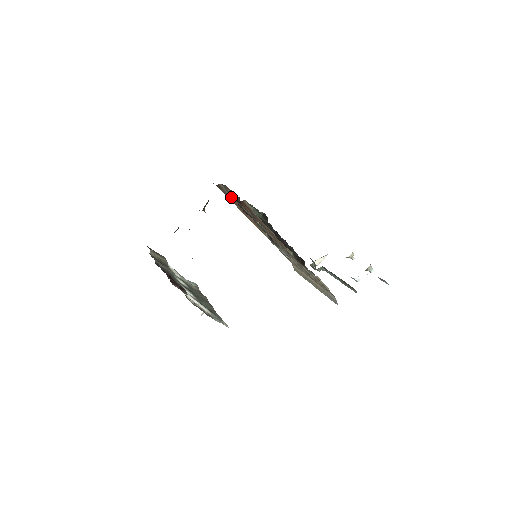
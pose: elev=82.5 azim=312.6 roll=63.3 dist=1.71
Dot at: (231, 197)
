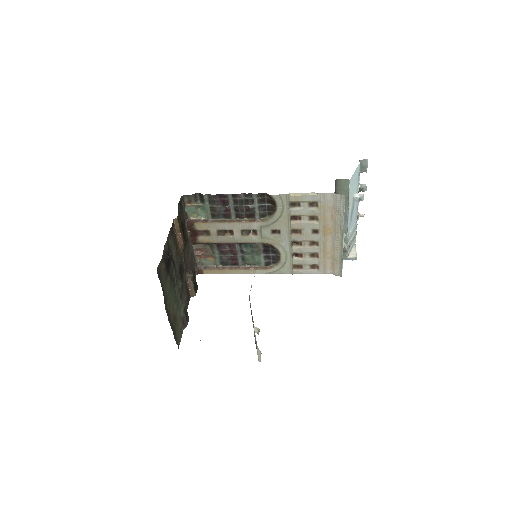
Dot at: (216, 267)
